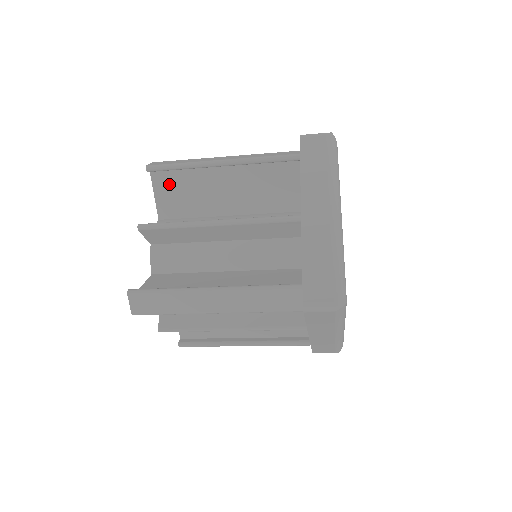
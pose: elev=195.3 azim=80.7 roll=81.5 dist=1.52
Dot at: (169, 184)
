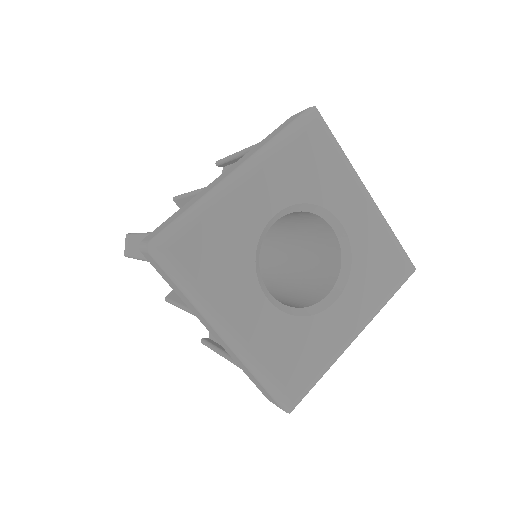
Dot at: occluded
